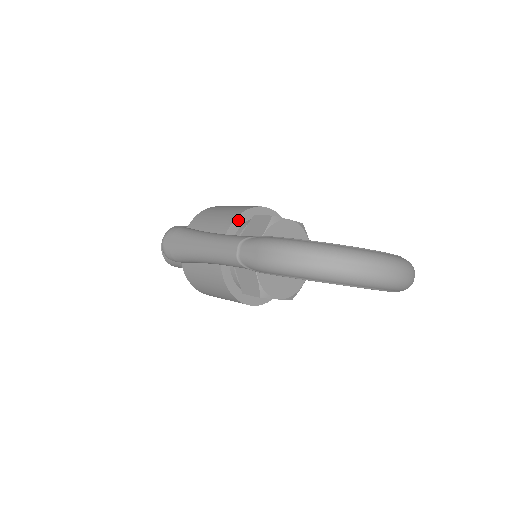
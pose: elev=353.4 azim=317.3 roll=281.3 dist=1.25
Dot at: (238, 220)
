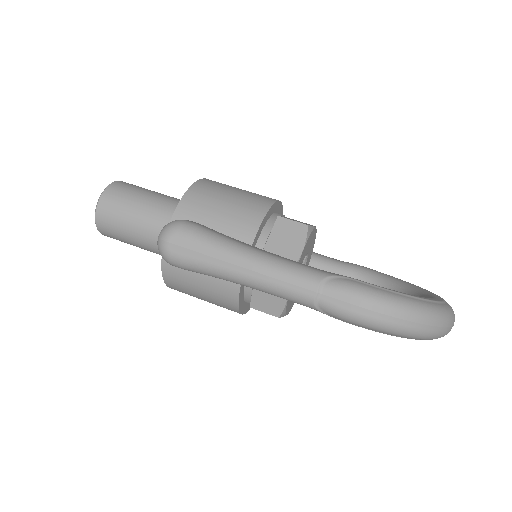
Dot at: (263, 222)
